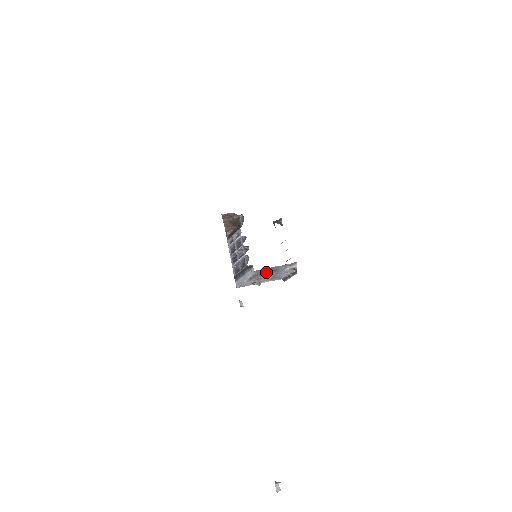
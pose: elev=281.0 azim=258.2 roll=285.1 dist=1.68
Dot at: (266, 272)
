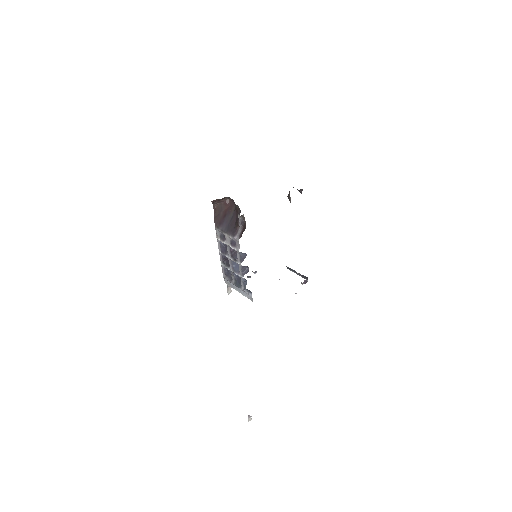
Dot at: occluded
